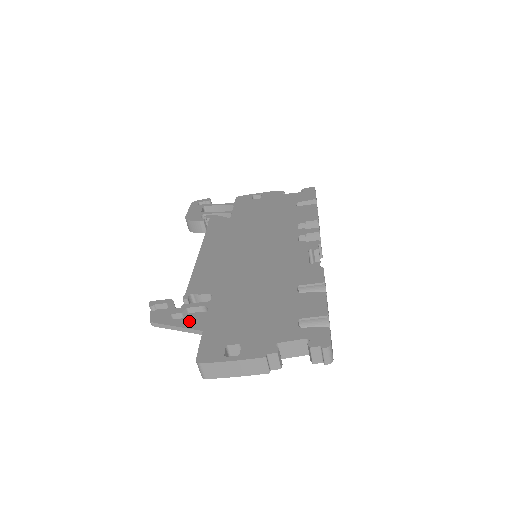
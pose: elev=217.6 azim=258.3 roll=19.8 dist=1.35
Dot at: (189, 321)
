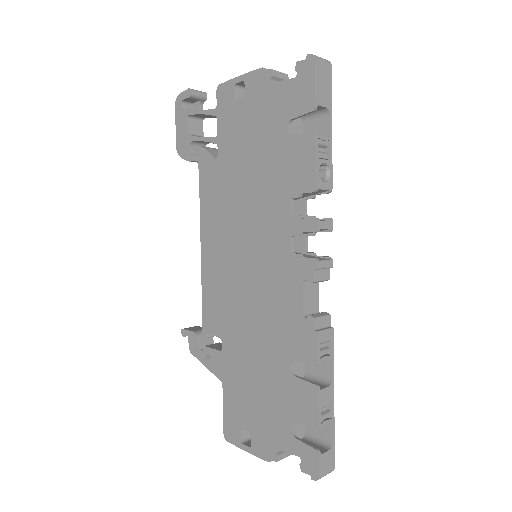
Dot at: (215, 366)
